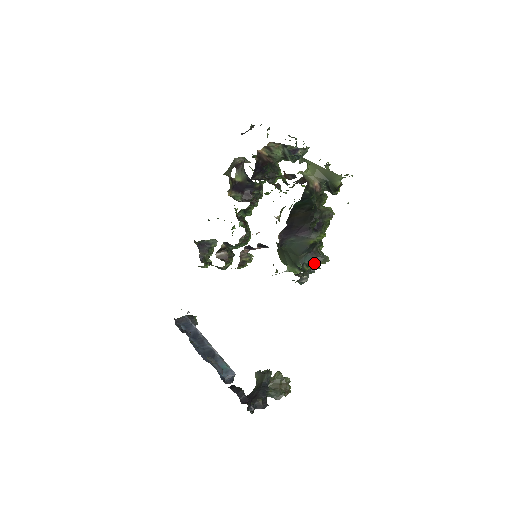
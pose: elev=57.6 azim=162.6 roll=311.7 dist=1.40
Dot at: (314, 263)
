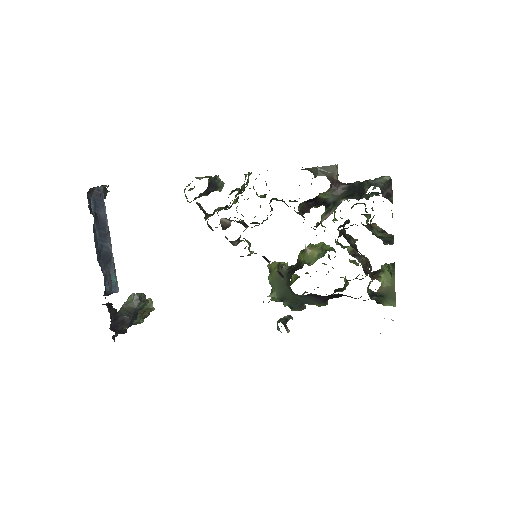
Dot at: (295, 308)
